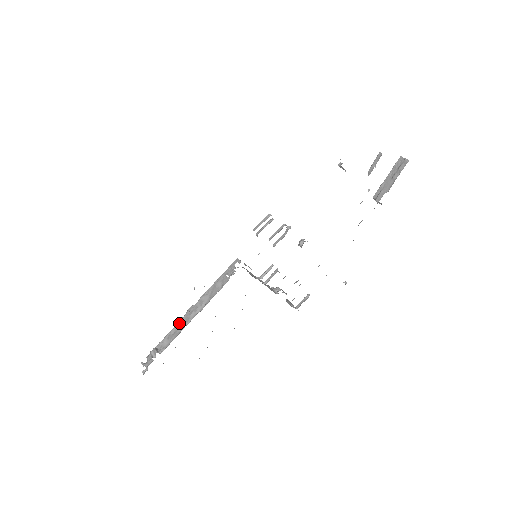
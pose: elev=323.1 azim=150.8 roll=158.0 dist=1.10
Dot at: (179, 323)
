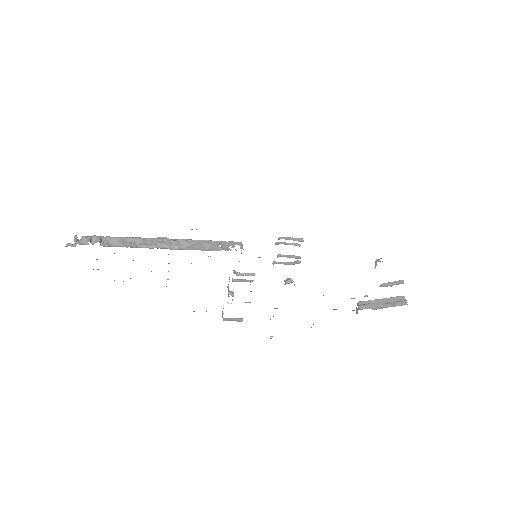
Dot at: (142, 239)
